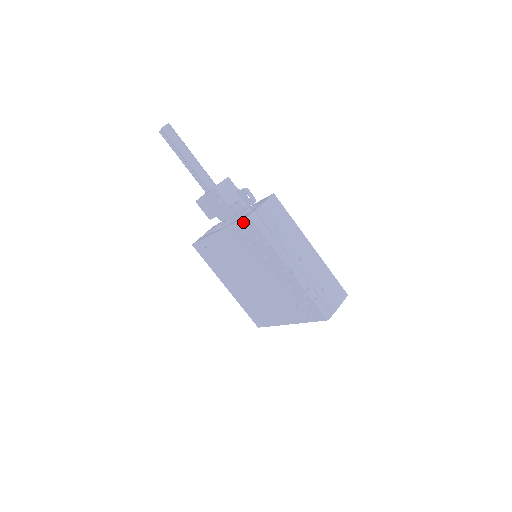
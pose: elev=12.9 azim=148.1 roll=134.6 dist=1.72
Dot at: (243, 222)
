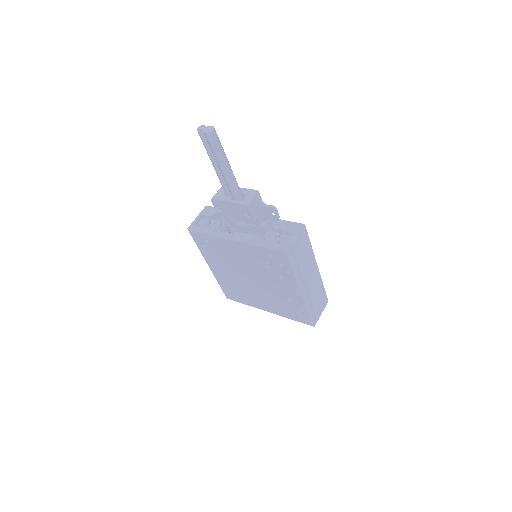
Dot at: (275, 251)
